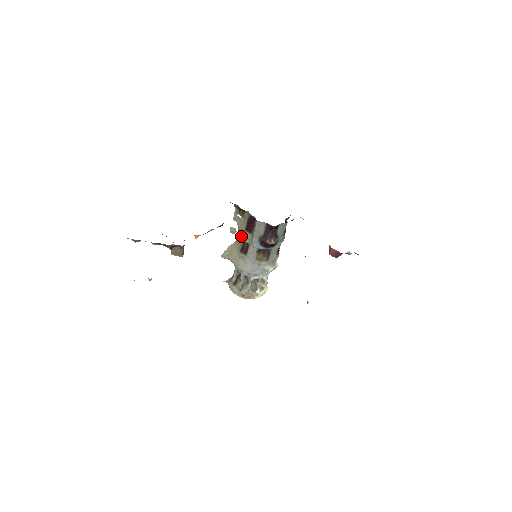
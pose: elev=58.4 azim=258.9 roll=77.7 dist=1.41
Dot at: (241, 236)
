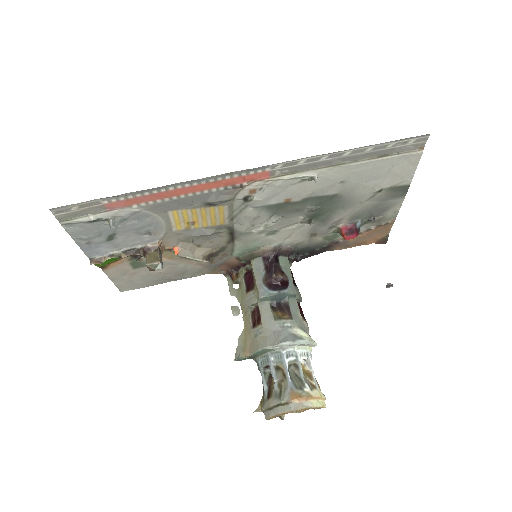
Dot at: (246, 306)
